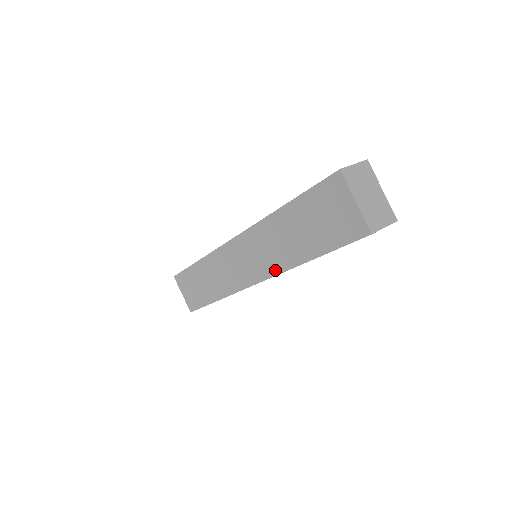
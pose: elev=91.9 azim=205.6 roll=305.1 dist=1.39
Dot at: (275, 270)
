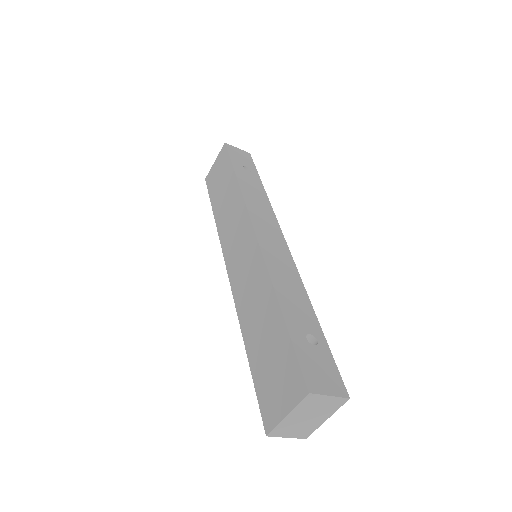
Dot at: (237, 300)
